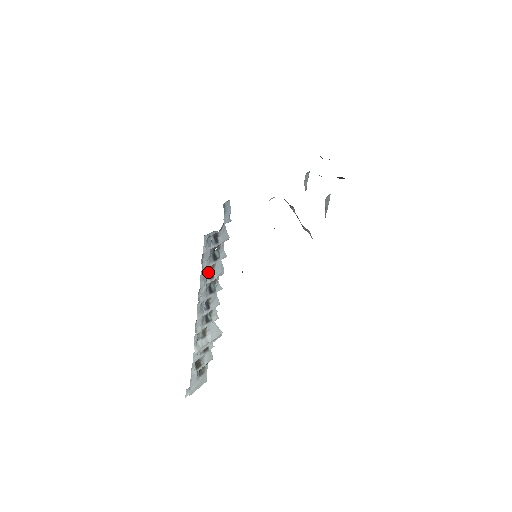
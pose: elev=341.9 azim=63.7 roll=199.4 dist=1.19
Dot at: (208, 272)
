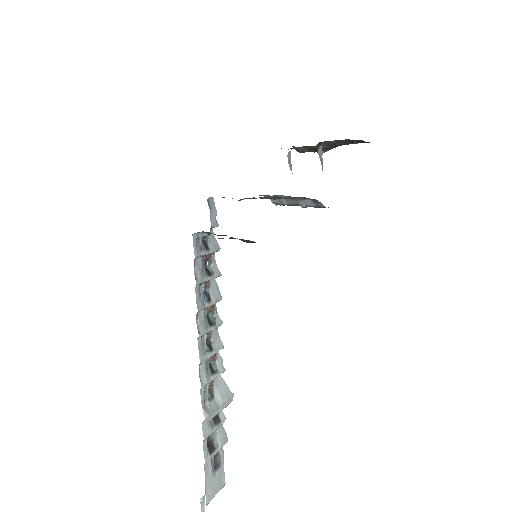
Dot at: (203, 294)
